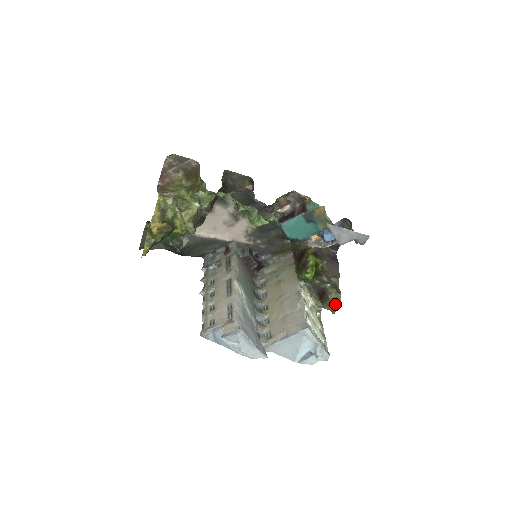
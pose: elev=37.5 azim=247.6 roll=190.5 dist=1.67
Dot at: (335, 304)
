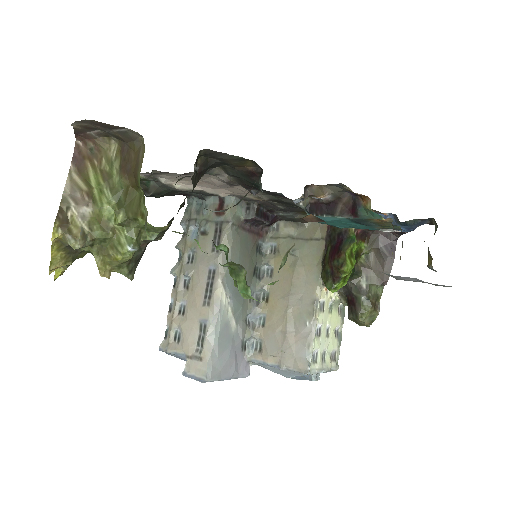
Dot at: (364, 324)
